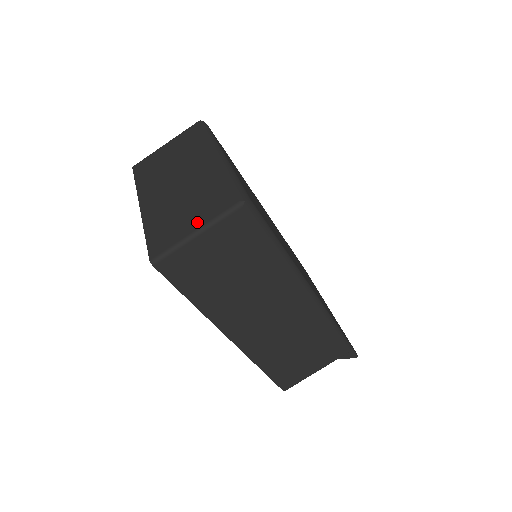
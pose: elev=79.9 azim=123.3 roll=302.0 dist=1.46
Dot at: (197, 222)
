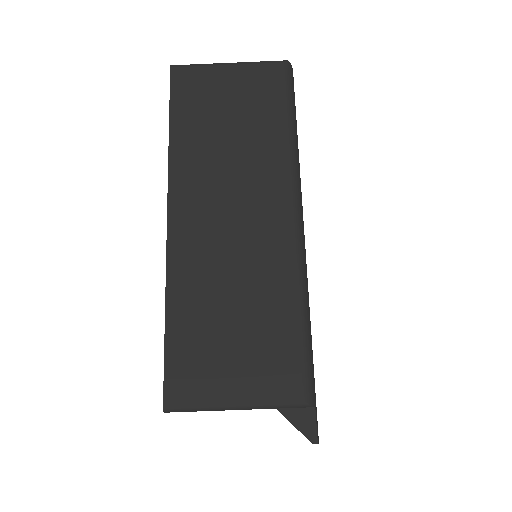
Dot at: occluded
